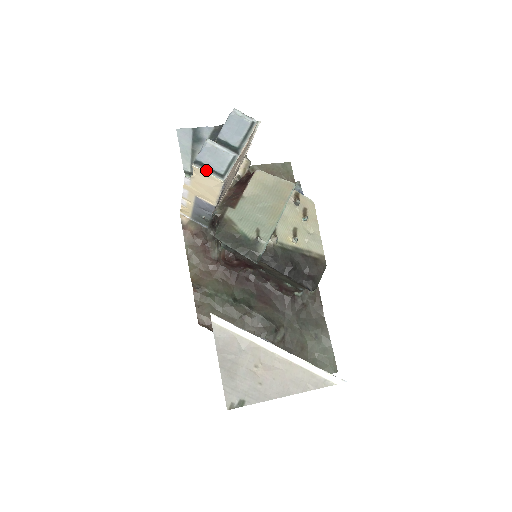
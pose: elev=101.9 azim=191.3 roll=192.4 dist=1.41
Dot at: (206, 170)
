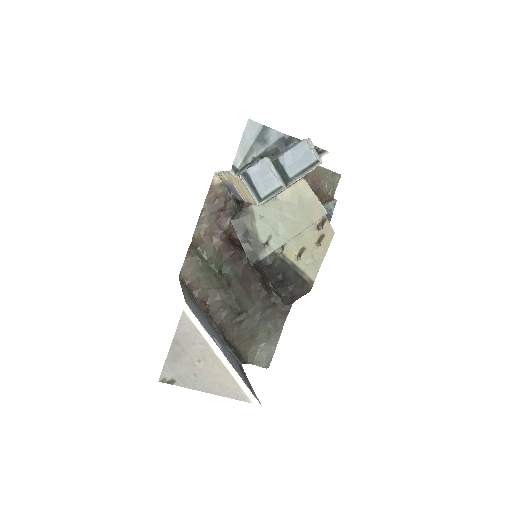
Dot at: (249, 187)
